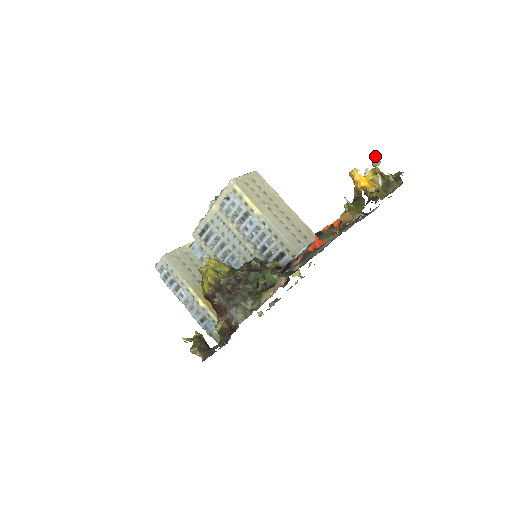
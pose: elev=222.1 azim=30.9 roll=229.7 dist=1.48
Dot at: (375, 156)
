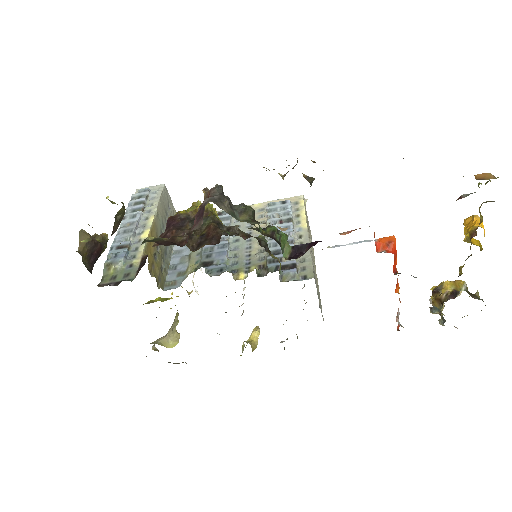
Dot at: occluded
